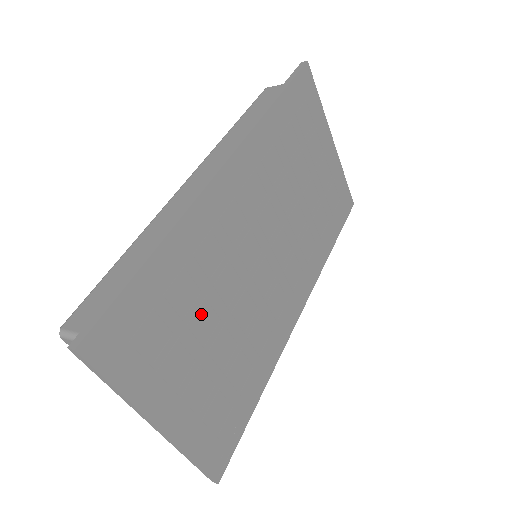
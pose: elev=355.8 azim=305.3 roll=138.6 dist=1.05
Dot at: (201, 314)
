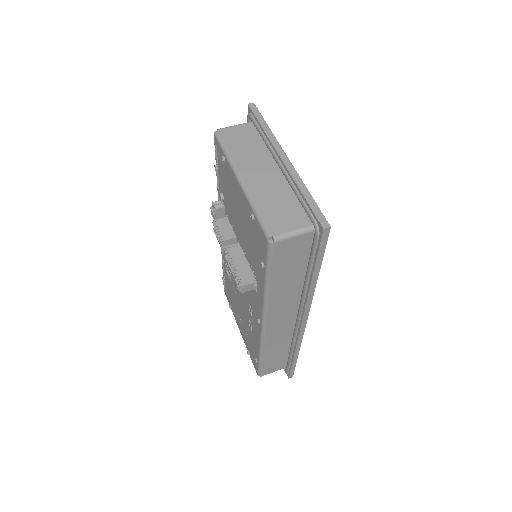
Dot at: occluded
